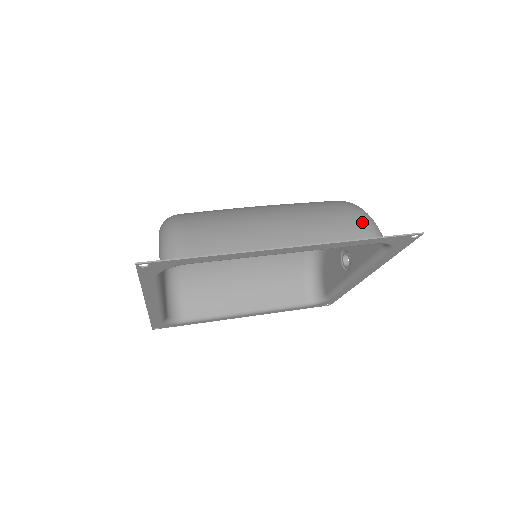
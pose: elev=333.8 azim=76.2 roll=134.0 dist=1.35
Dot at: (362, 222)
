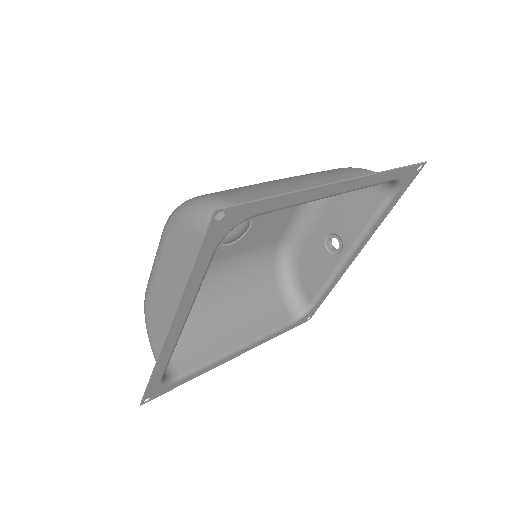
Dot at: (368, 171)
